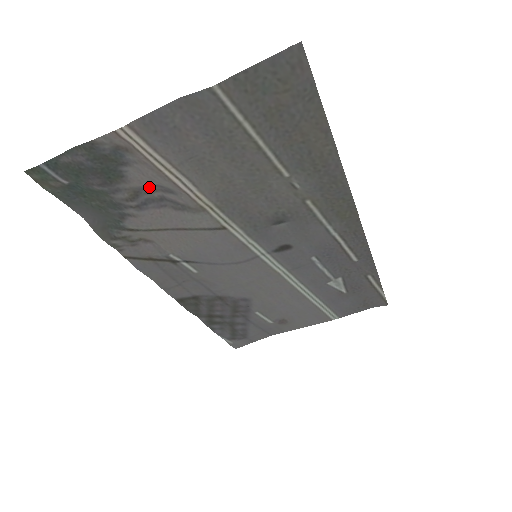
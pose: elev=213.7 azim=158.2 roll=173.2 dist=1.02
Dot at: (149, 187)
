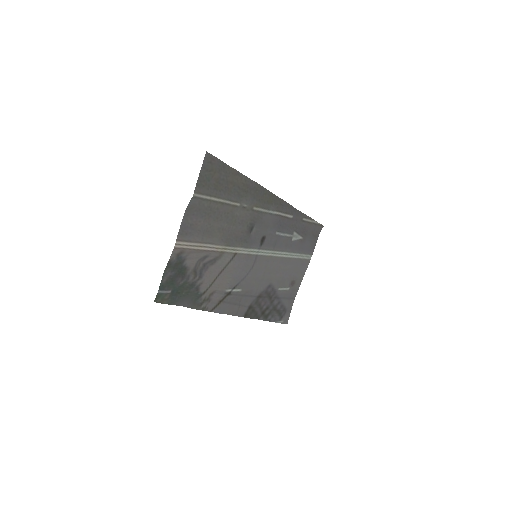
Dot at: (196, 264)
